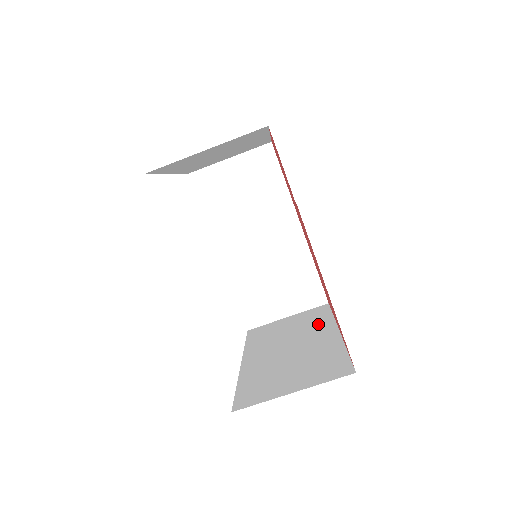
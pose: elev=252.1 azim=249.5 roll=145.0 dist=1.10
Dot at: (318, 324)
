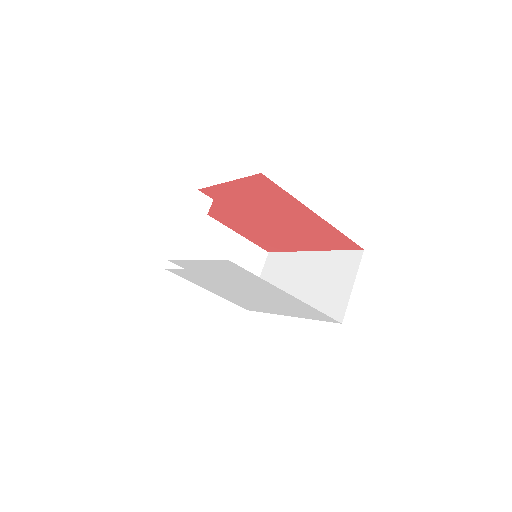
Dot at: occluded
